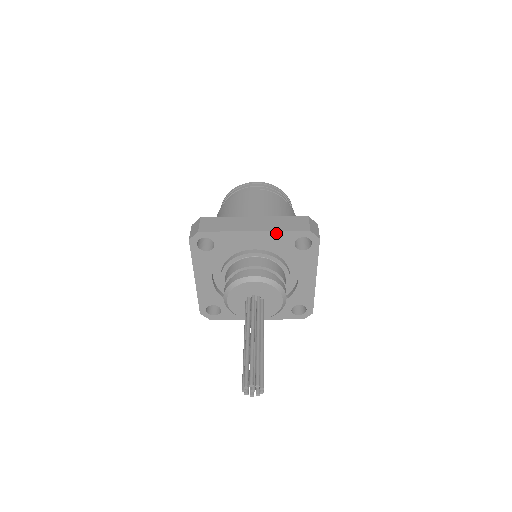
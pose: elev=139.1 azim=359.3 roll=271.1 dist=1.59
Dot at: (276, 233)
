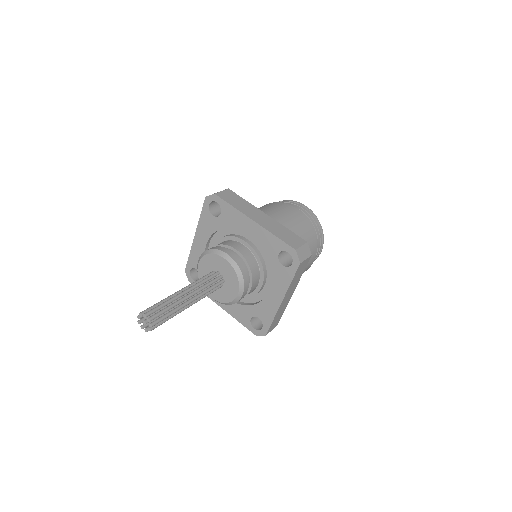
Dot at: (269, 234)
